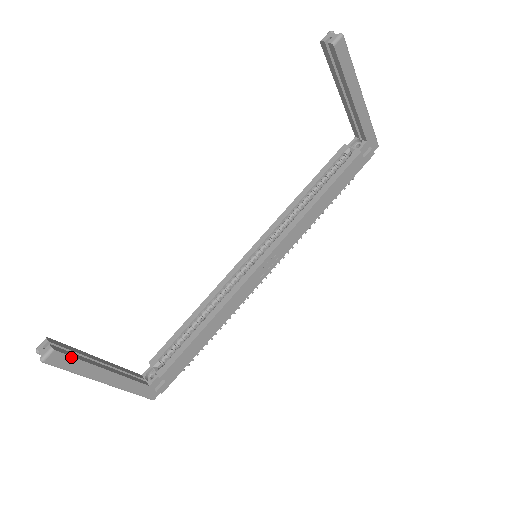
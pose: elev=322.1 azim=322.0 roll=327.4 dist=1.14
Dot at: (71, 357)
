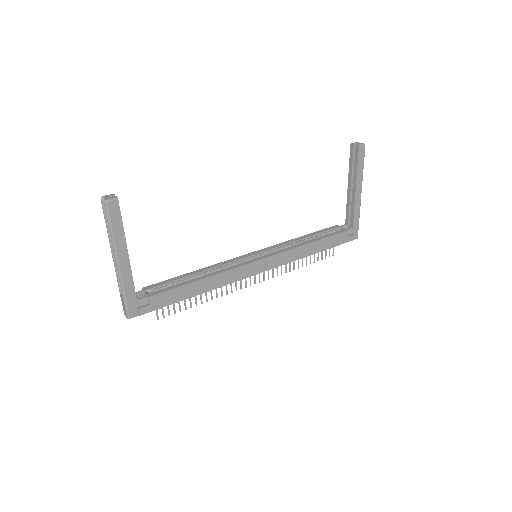
Dot at: (120, 216)
